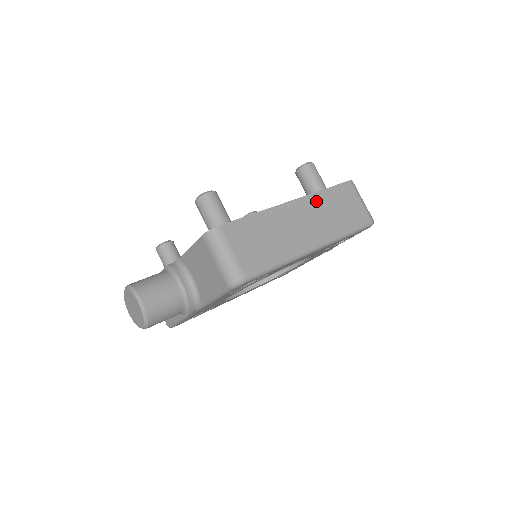
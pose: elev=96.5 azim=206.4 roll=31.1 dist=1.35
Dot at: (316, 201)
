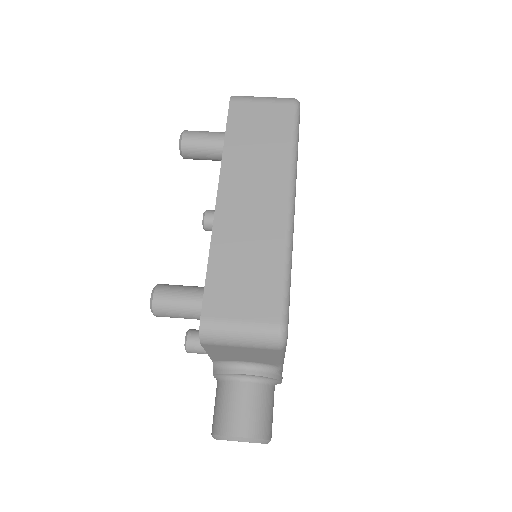
Dot at: (233, 164)
